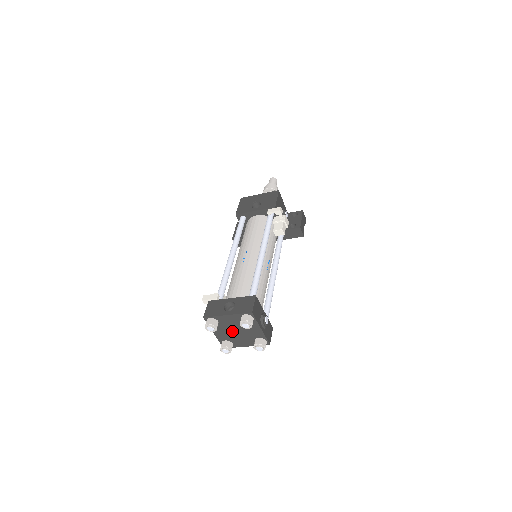
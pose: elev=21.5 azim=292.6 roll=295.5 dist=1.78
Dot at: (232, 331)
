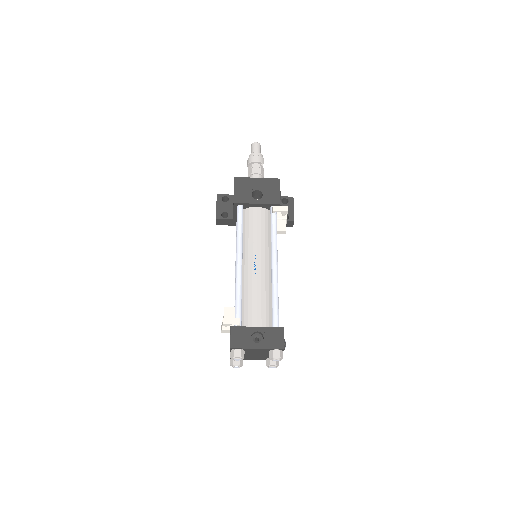
Dot at: (251, 354)
